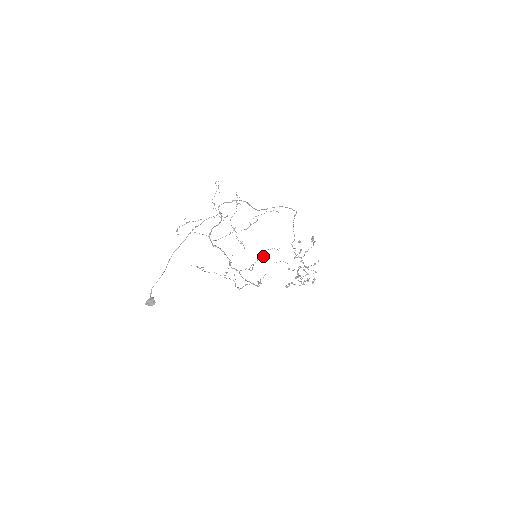
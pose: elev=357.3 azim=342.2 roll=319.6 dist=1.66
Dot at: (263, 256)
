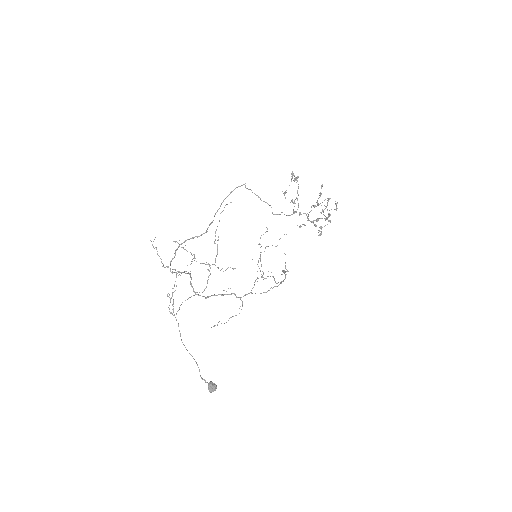
Dot at: occluded
